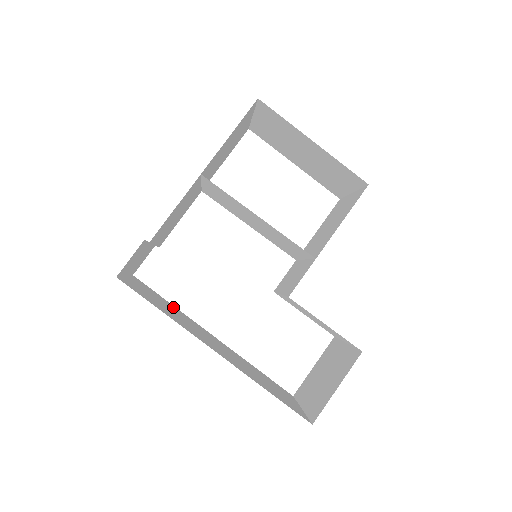
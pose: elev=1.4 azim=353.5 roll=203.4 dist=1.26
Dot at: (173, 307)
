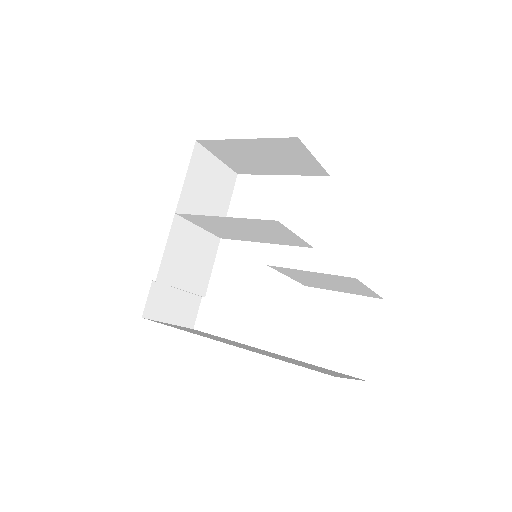
Dot at: occluded
